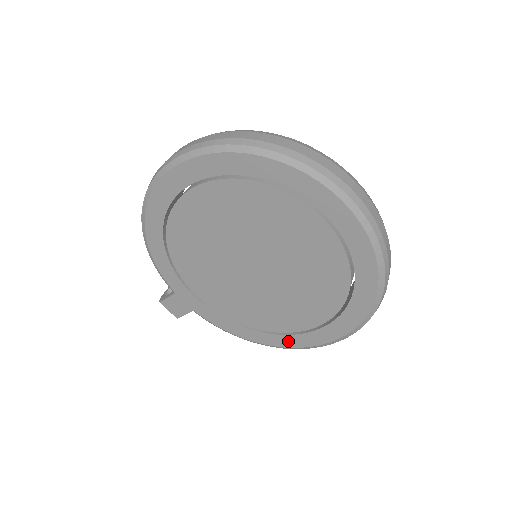
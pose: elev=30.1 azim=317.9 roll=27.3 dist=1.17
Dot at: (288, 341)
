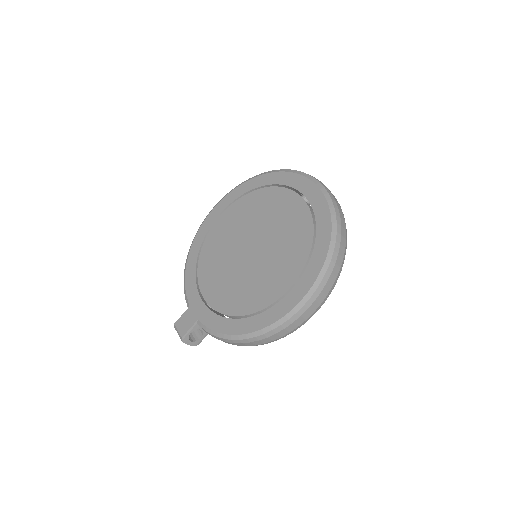
Dot at: (268, 318)
